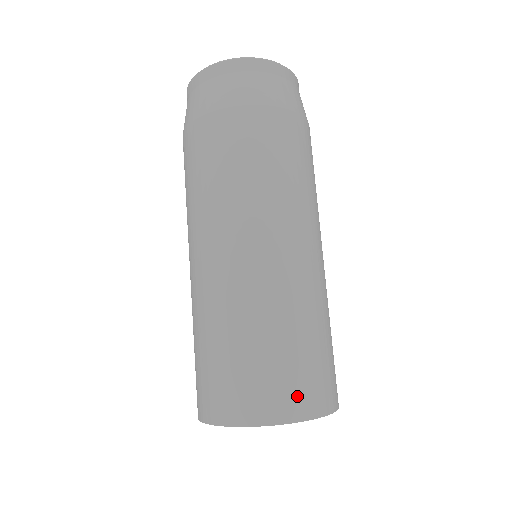
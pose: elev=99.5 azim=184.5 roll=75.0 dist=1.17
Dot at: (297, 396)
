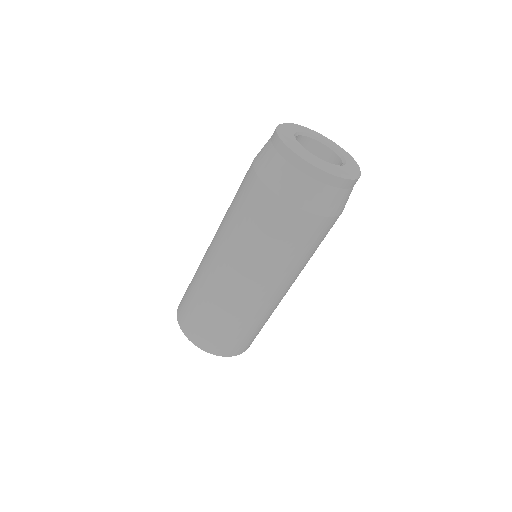
Dot at: (241, 347)
